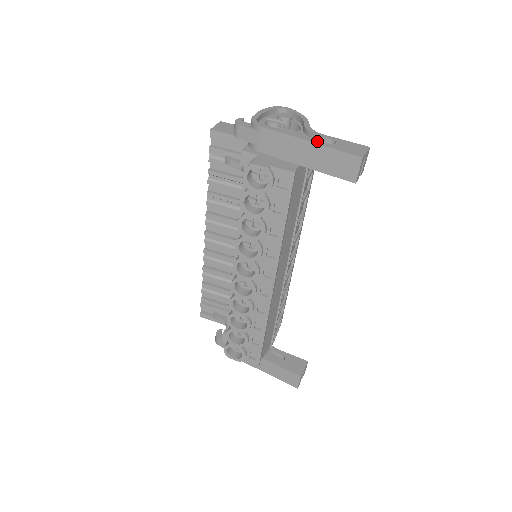
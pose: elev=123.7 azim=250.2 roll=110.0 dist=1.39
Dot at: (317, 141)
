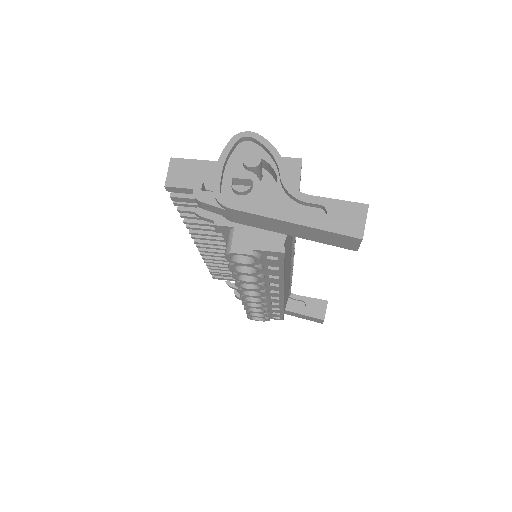
Dot at: (303, 219)
